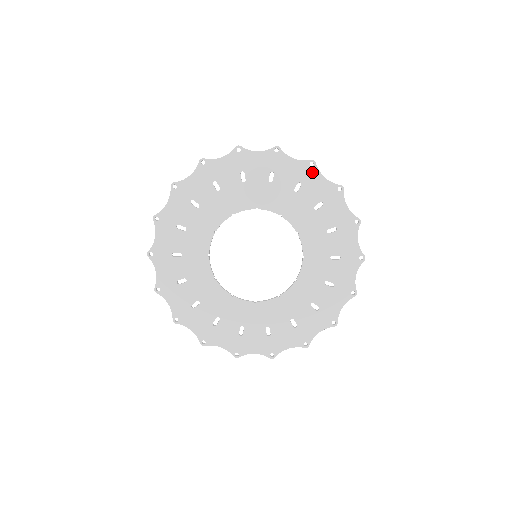
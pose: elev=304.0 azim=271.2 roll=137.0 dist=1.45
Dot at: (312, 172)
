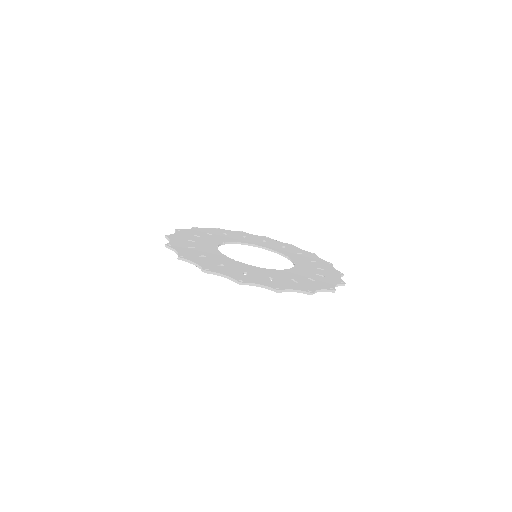
Dot at: (309, 291)
